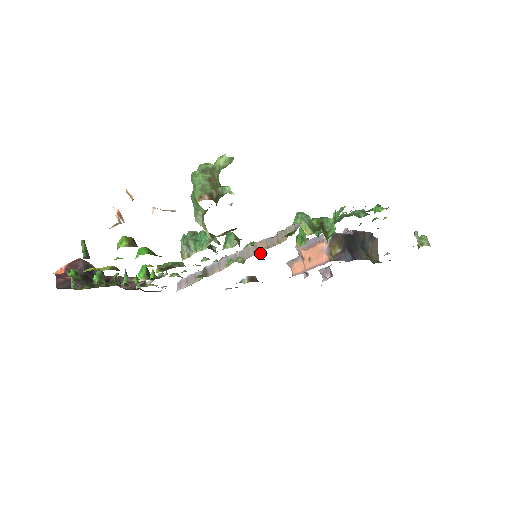
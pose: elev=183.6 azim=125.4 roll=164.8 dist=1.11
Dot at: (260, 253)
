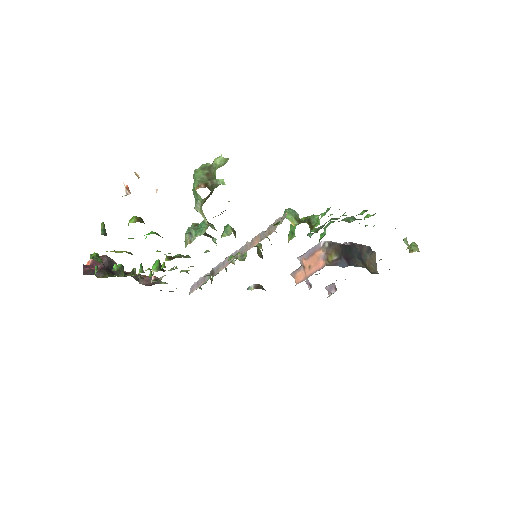
Dot at: (259, 252)
